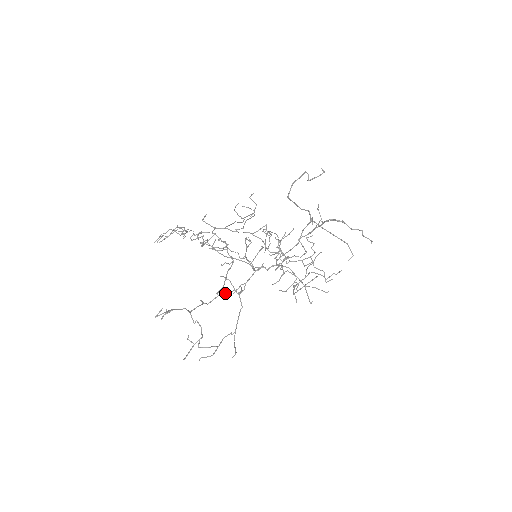
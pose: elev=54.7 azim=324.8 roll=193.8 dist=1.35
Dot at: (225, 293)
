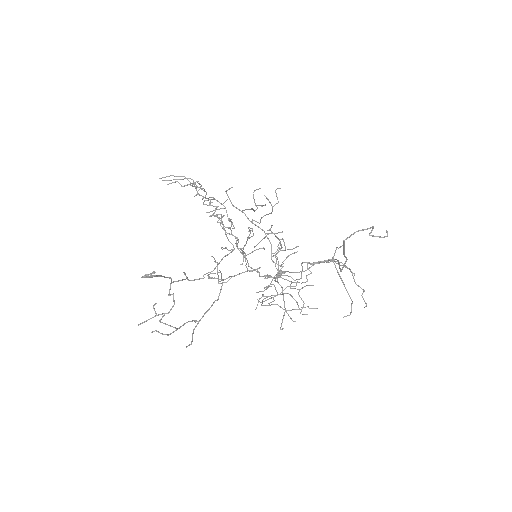
Dot at: (209, 277)
